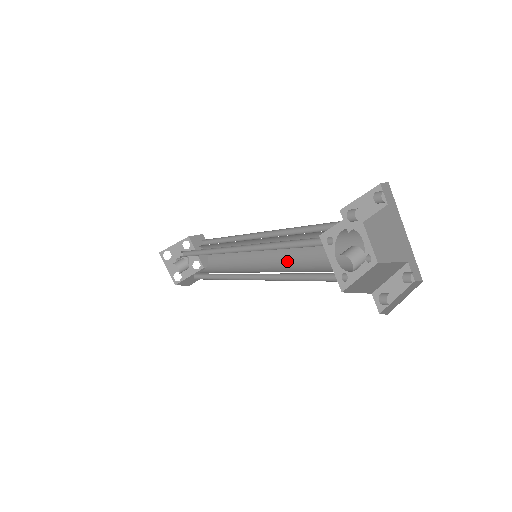
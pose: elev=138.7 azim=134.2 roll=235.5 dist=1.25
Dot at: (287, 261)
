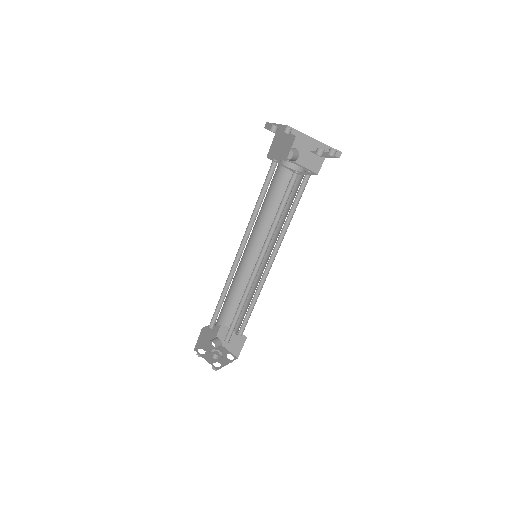
Dot at: (276, 239)
